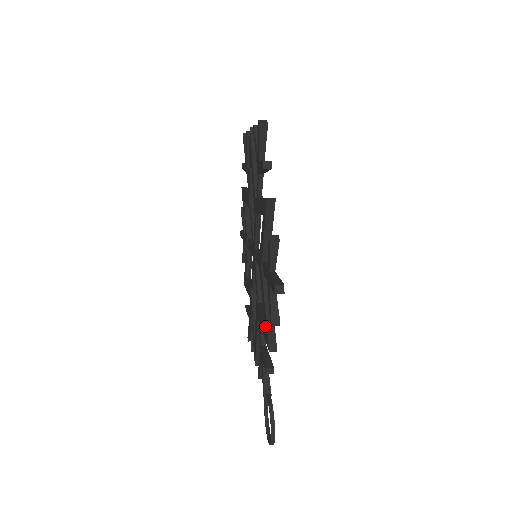
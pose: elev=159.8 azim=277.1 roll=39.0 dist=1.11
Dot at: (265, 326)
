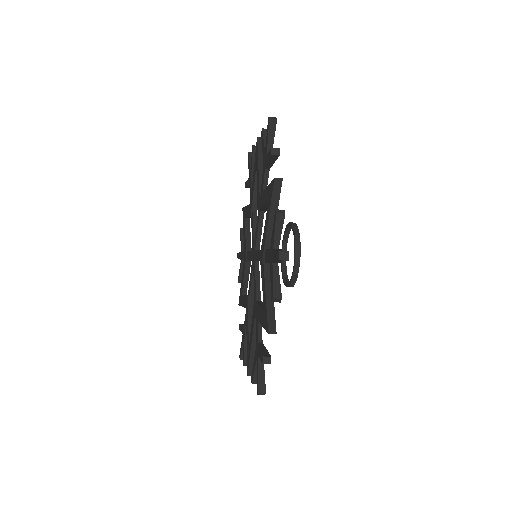
Dot at: (269, 196)
